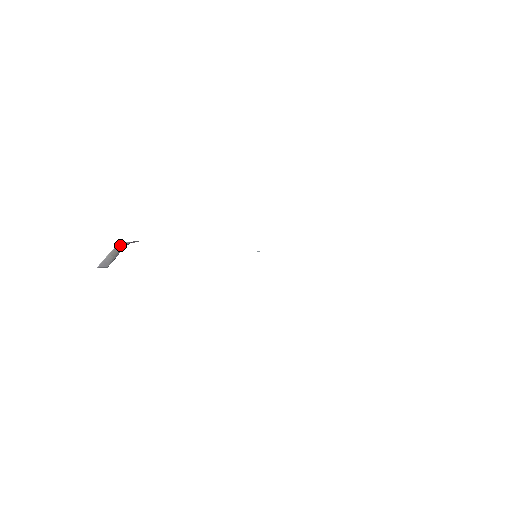
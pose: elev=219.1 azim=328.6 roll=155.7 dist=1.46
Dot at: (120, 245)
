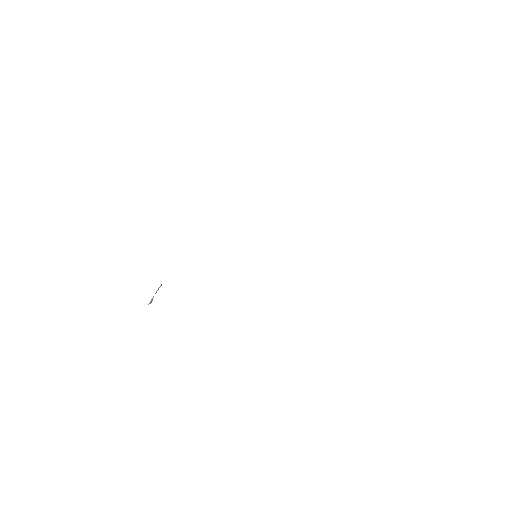
Dot at: (161, 285)
